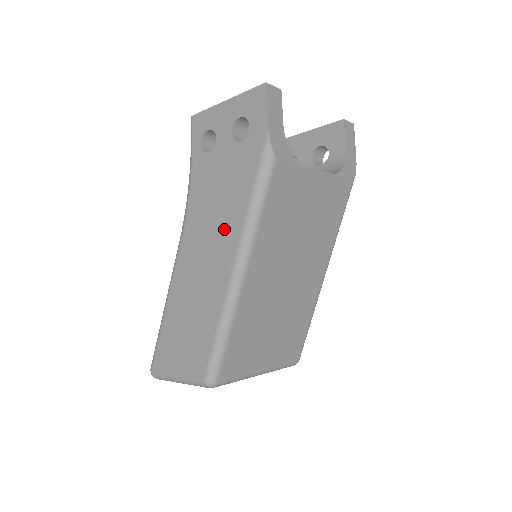
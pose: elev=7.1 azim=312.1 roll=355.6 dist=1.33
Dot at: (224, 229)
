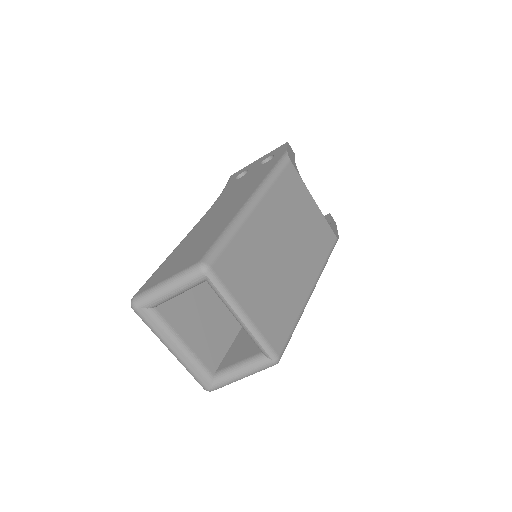
Dot at: (245, 191)
